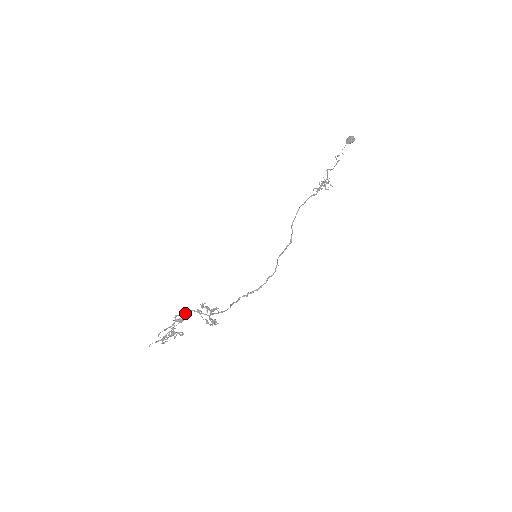
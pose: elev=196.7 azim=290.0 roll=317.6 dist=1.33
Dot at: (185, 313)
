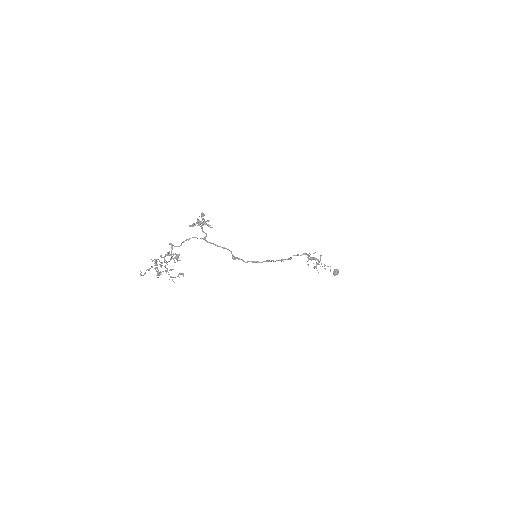
Dot at: occluded
